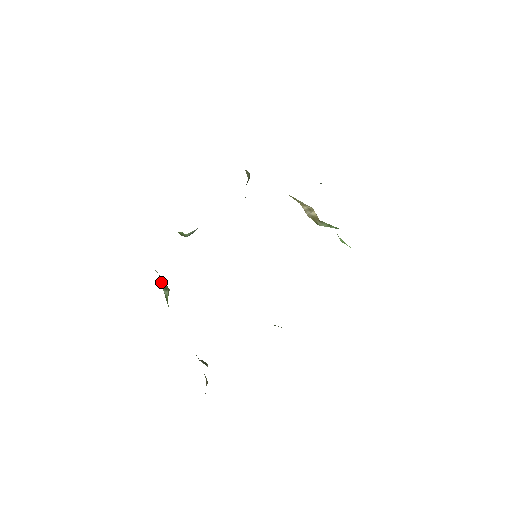
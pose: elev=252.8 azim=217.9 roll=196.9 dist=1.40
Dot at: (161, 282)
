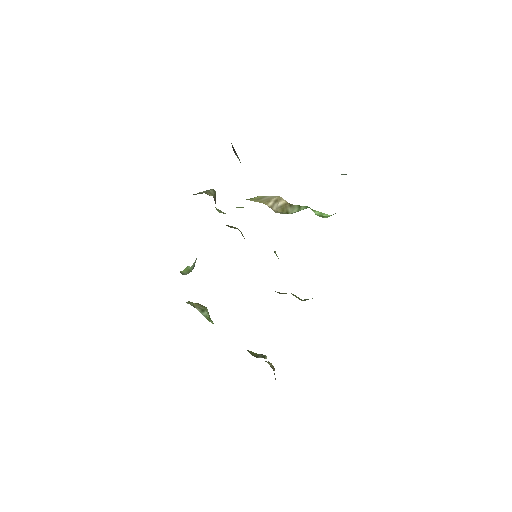
Dot at: (196, 308)
